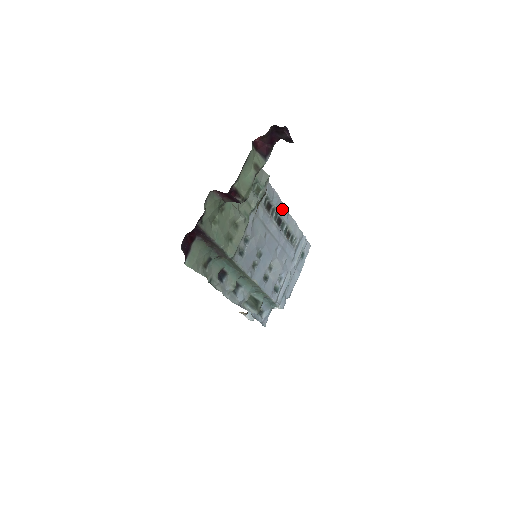
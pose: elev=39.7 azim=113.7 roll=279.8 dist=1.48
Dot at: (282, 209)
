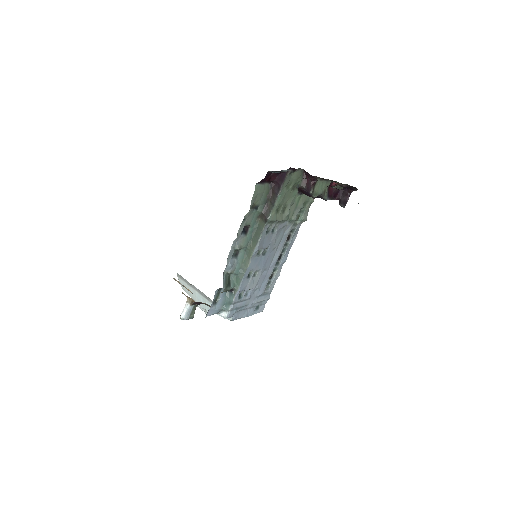
Dot at: (287, 253)
